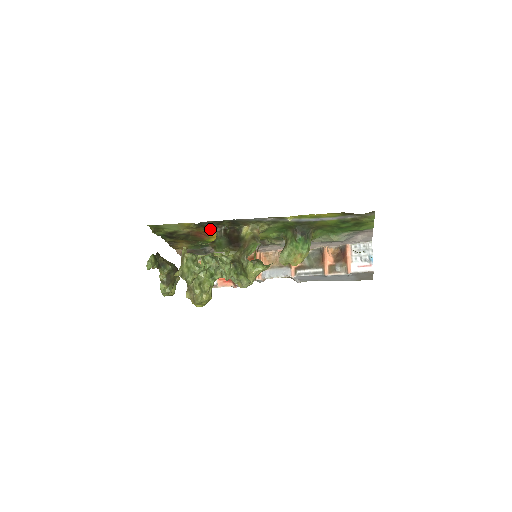
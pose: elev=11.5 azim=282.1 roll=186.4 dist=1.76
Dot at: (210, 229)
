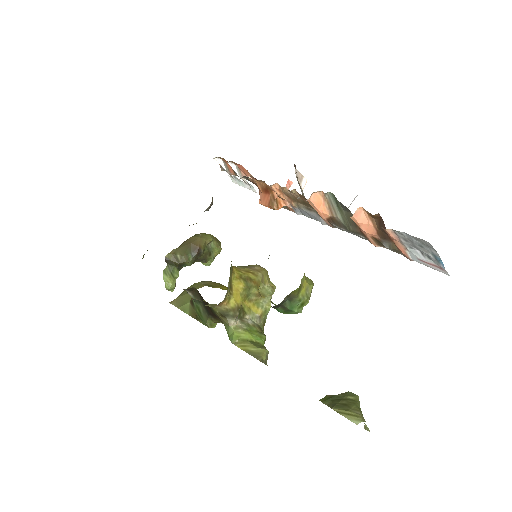
Dot at: occluded
